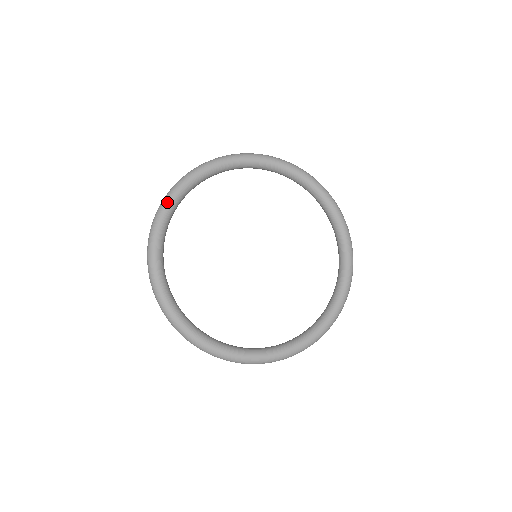
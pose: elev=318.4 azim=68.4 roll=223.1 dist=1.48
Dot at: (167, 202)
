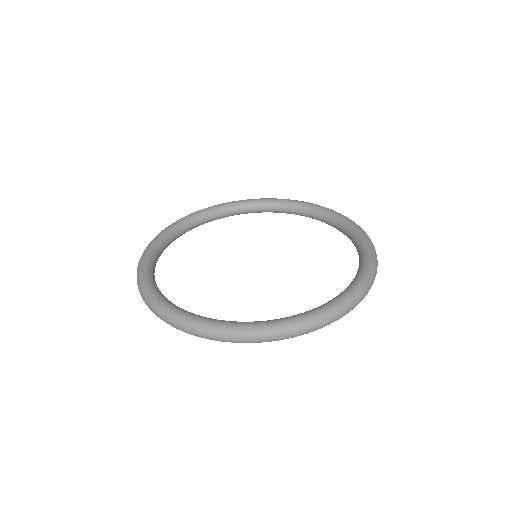
Dot at: (141, 264)
